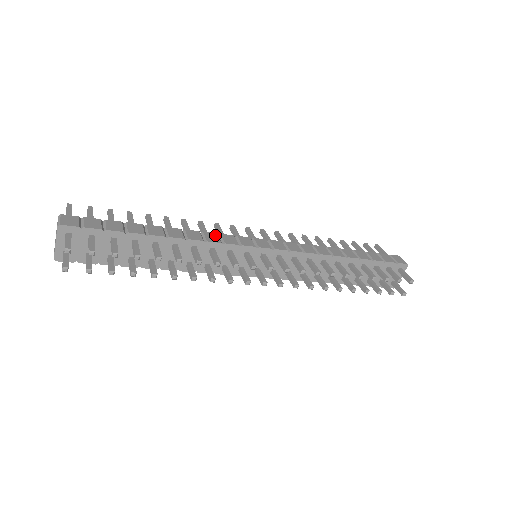
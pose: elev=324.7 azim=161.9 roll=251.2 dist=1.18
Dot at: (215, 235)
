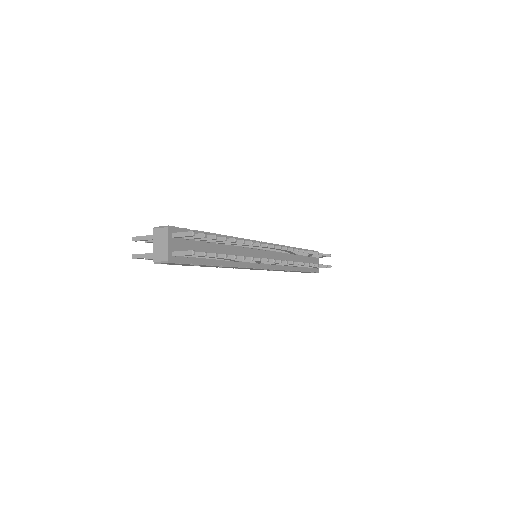
Dot at: occluded
